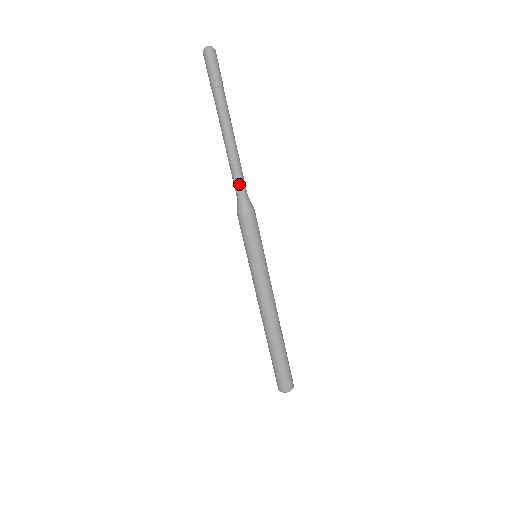
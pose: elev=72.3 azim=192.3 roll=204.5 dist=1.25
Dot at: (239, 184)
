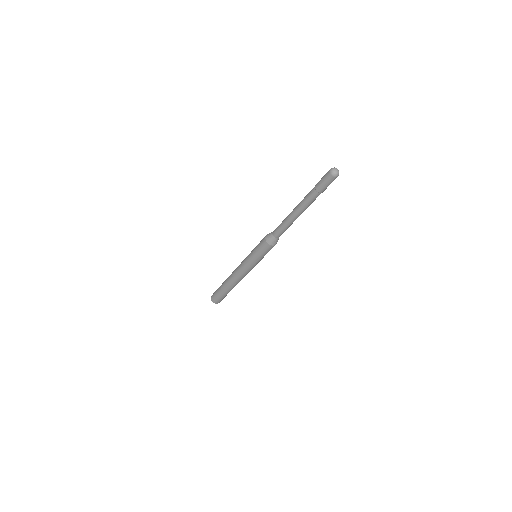
Dot at: (280, 232)
